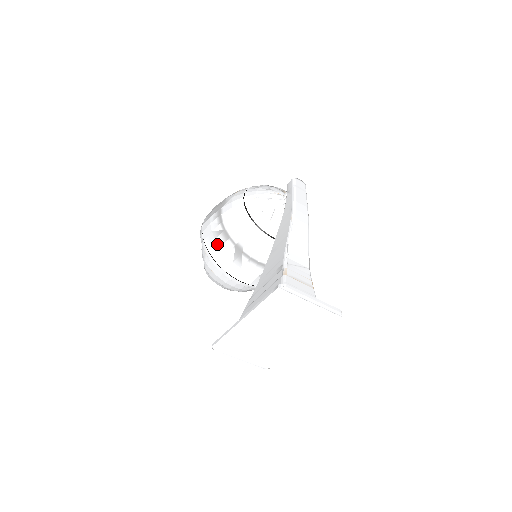
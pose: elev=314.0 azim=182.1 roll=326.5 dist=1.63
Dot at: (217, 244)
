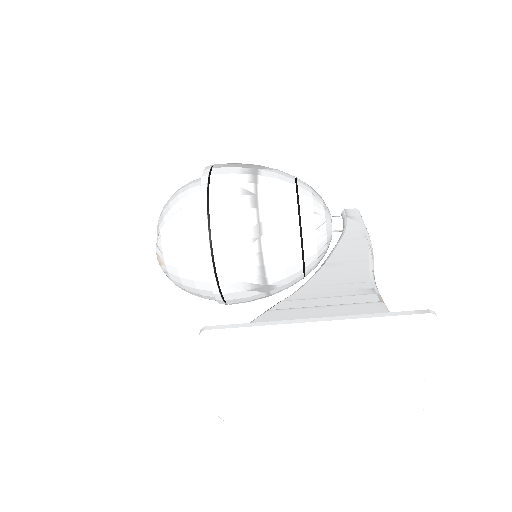
Dot at: (232, 202)
